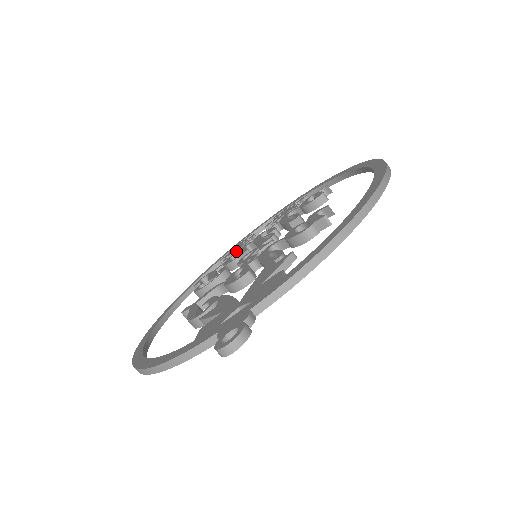
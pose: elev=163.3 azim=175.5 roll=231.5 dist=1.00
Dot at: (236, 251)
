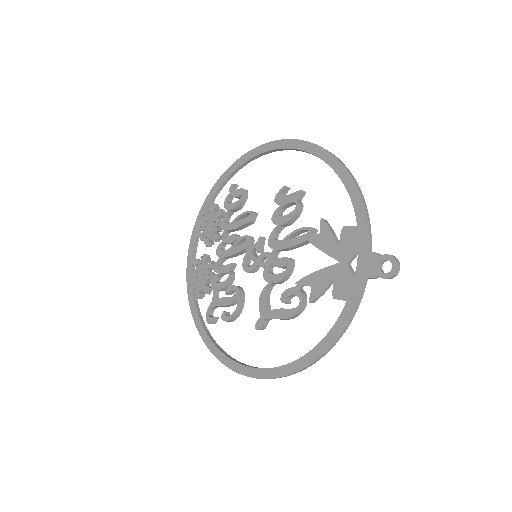
Dot at: (210, 276)
